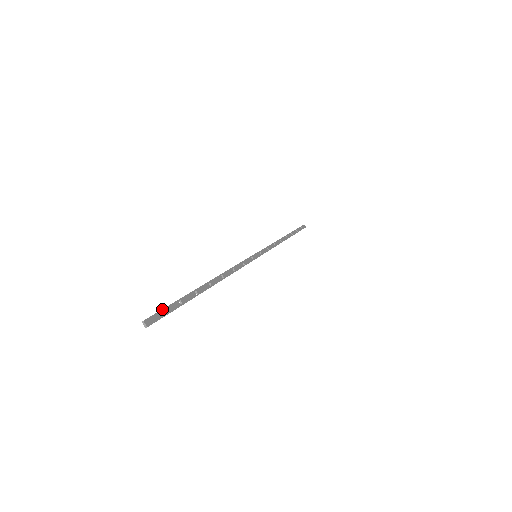
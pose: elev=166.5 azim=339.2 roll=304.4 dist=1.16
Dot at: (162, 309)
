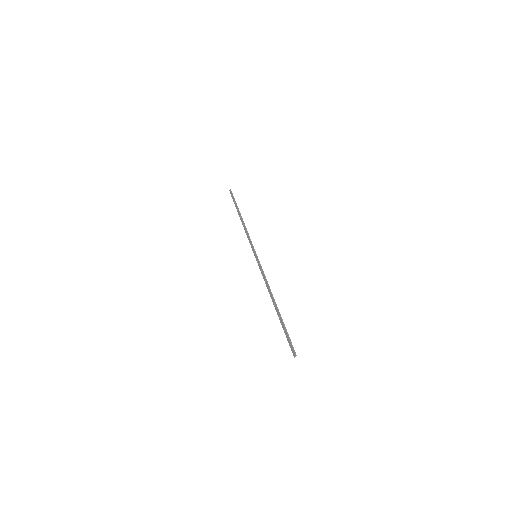
Dot at: (291, 342)
